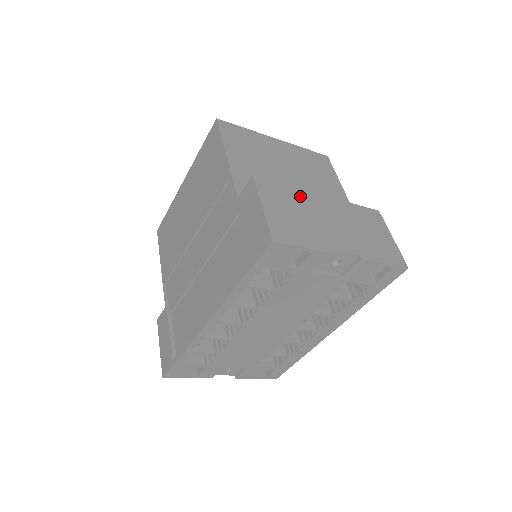
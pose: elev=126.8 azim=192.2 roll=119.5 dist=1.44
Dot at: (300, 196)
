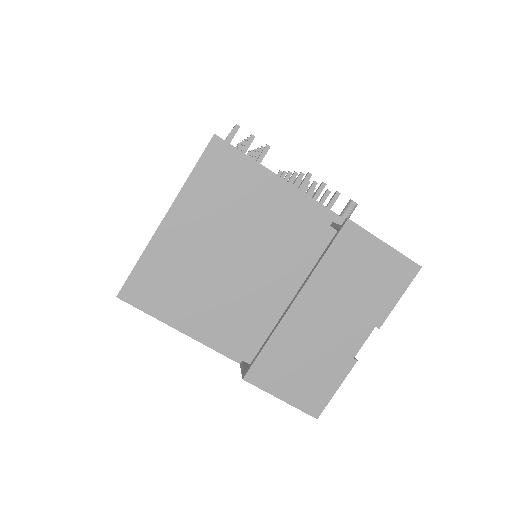
Dot at: (285, 338)
